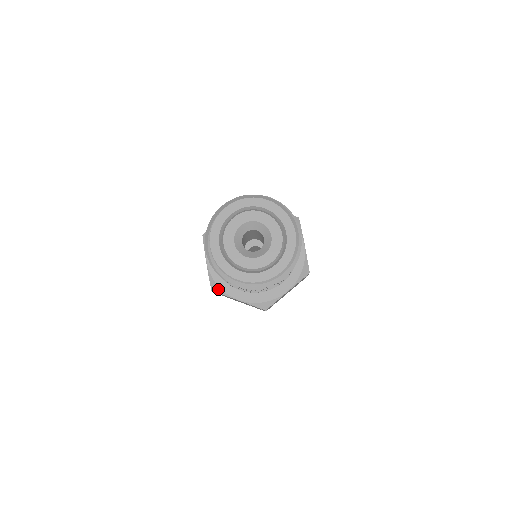
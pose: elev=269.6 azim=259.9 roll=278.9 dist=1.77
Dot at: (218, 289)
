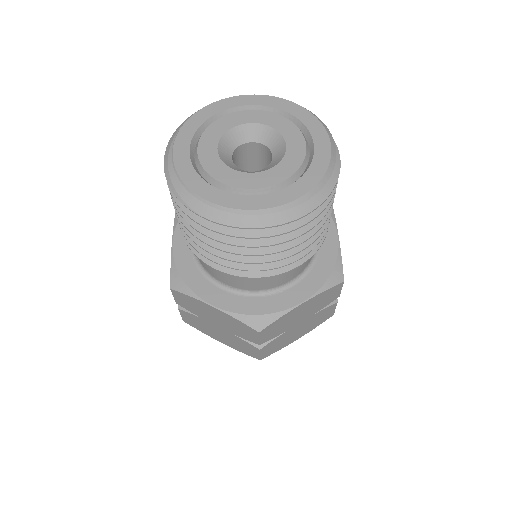
Dot at: (182, 285)
